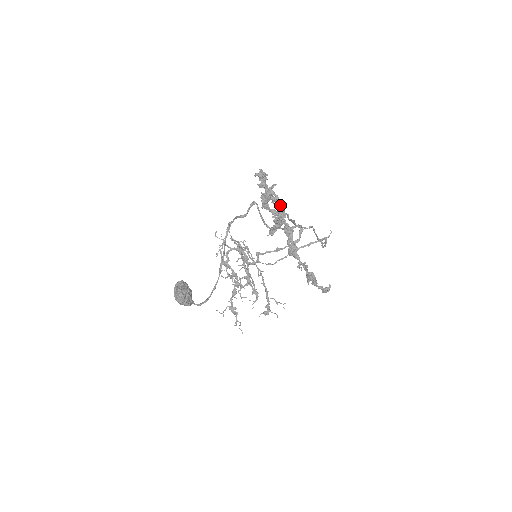
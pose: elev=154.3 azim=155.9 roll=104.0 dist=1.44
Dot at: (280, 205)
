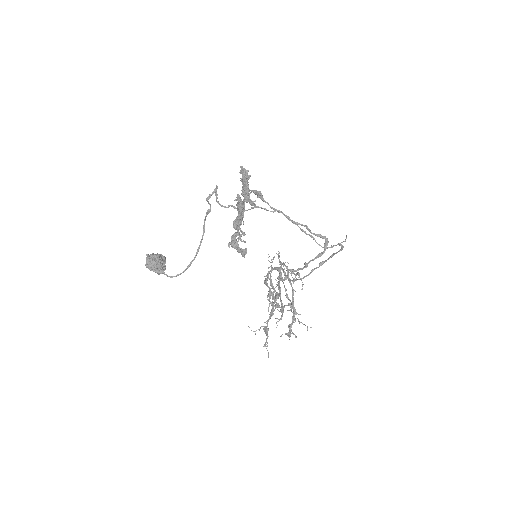
Dot at: (247, 191)
